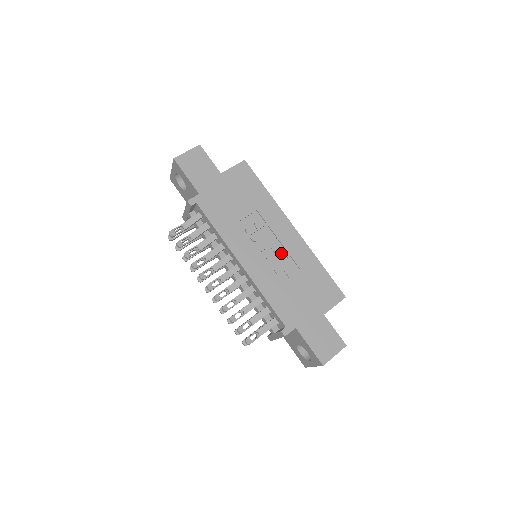
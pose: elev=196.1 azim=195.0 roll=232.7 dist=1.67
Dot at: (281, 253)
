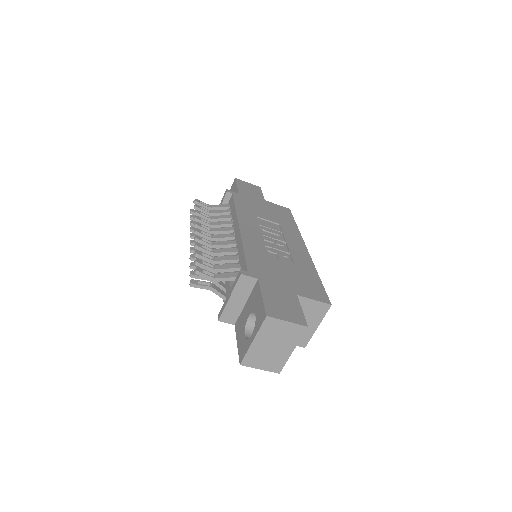
Dot at: (282, 248)
